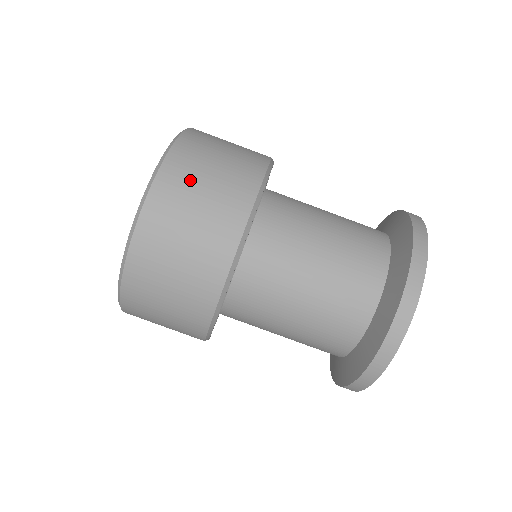
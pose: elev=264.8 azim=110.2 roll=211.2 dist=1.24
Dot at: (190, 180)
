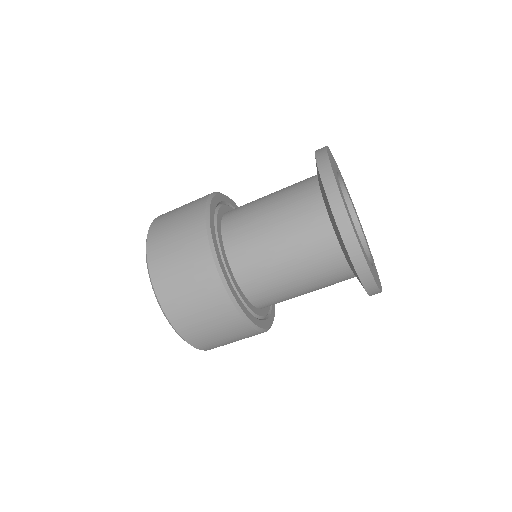
Dot at: (196, 325)
